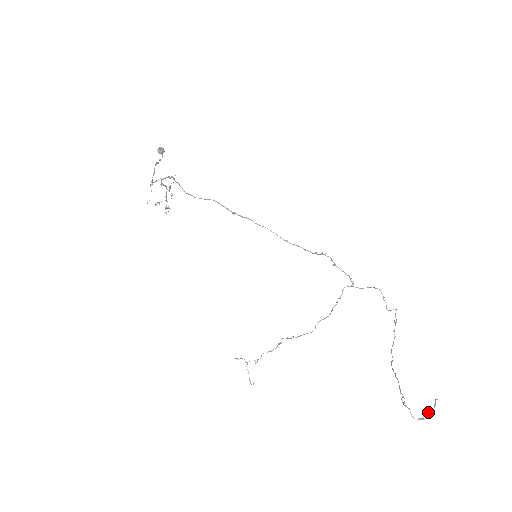
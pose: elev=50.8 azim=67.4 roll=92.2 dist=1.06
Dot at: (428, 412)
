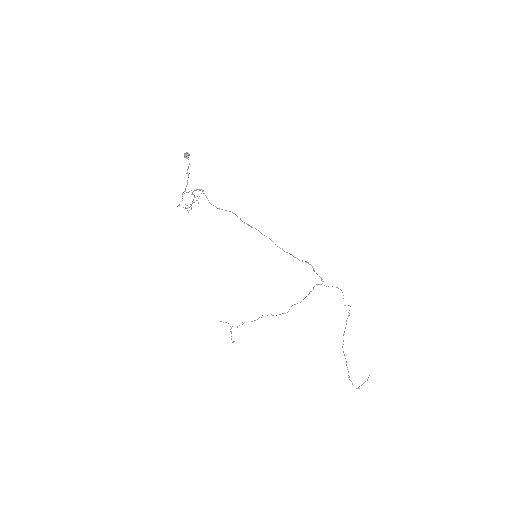
Dot at: occluded
